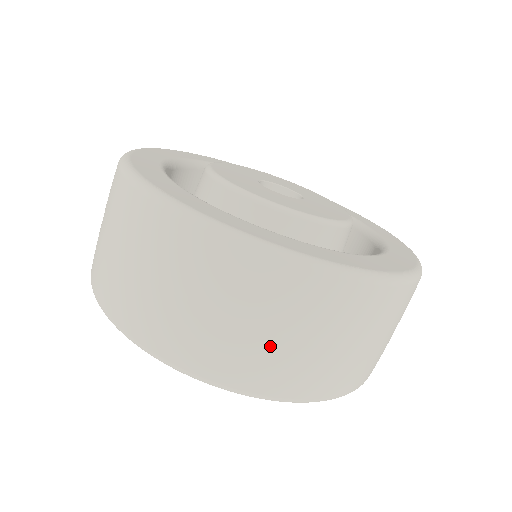
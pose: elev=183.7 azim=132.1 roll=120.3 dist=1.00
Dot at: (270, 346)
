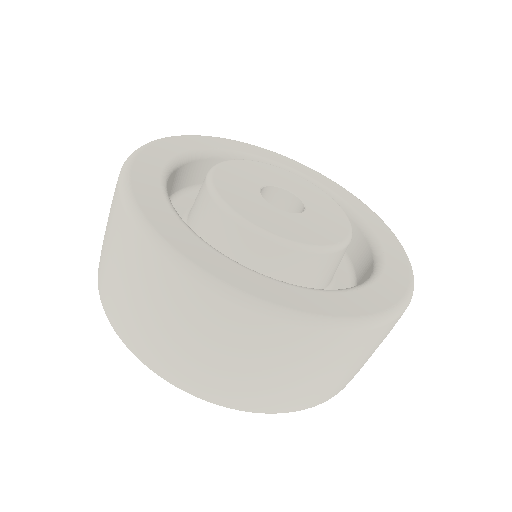
Dot at: (159, 332)
